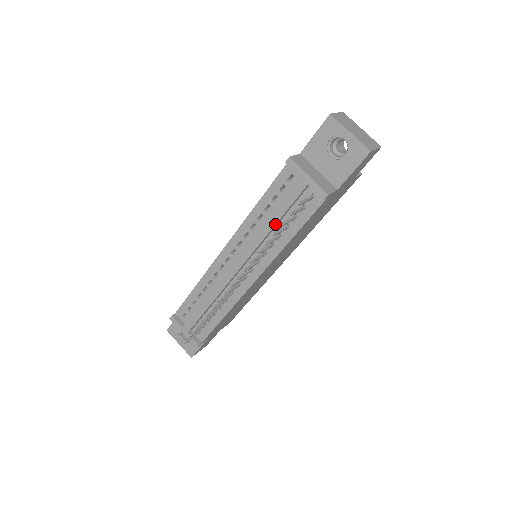
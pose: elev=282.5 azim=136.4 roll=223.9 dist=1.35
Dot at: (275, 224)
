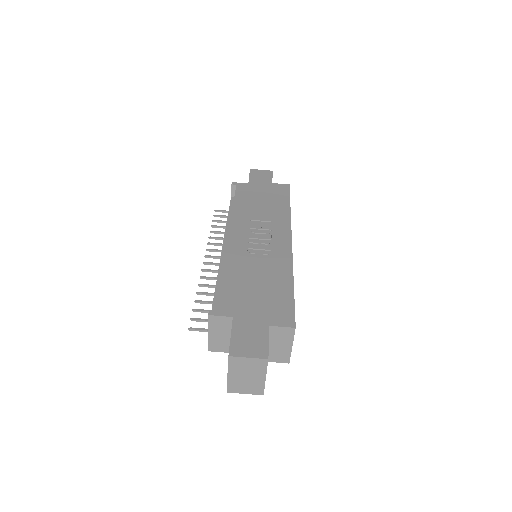
Dot at: occluded
